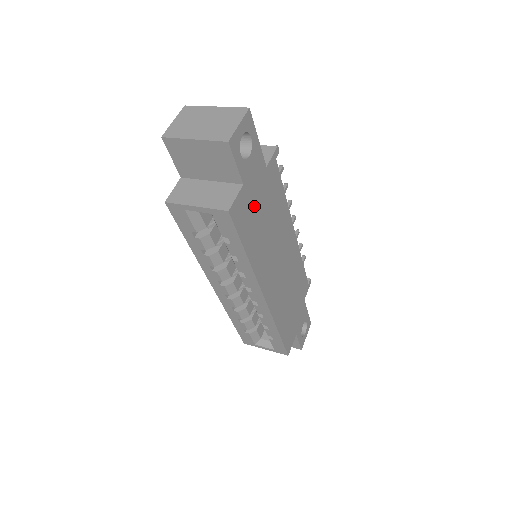
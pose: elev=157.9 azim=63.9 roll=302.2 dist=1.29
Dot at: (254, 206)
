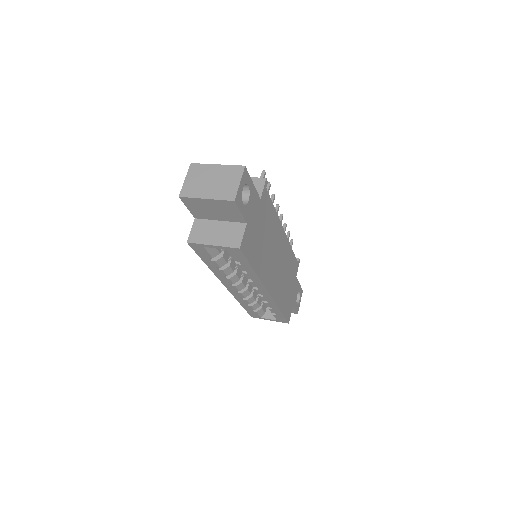
Dot at: (255, 233)
